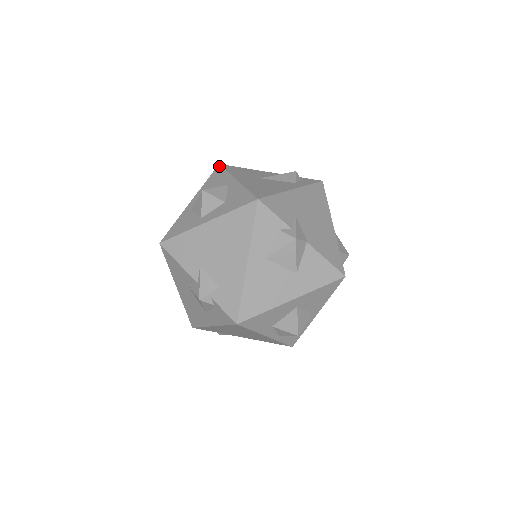
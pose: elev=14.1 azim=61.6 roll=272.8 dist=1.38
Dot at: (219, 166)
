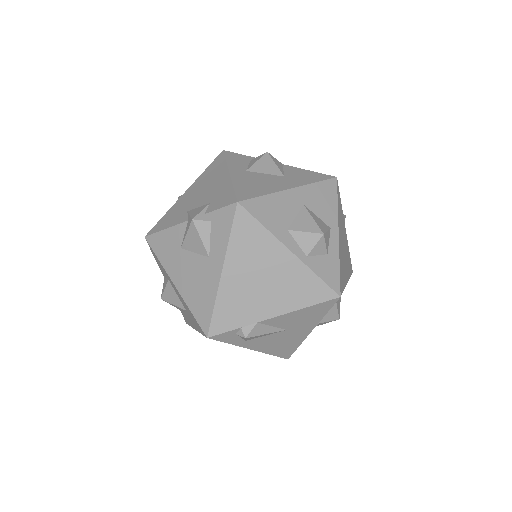
Dot at: occluded
